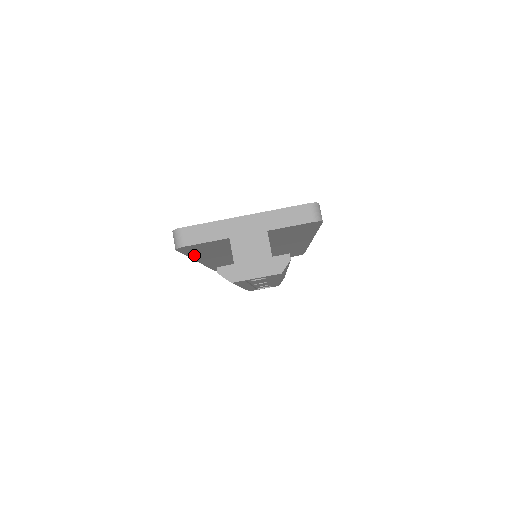
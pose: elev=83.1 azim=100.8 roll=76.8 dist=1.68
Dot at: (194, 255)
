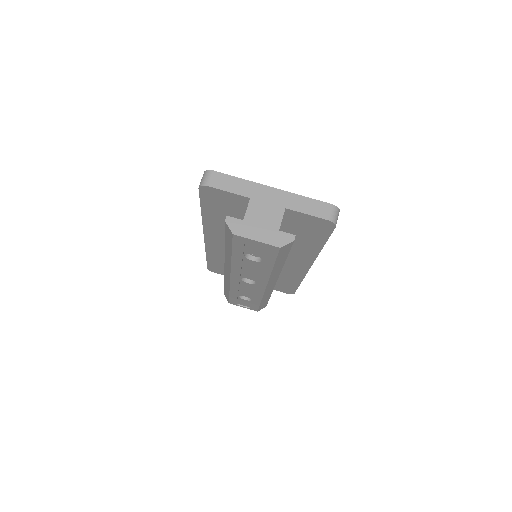
Dot at: (207, 214)
